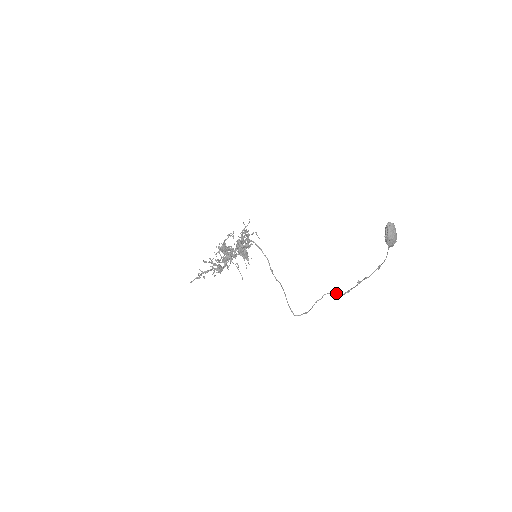
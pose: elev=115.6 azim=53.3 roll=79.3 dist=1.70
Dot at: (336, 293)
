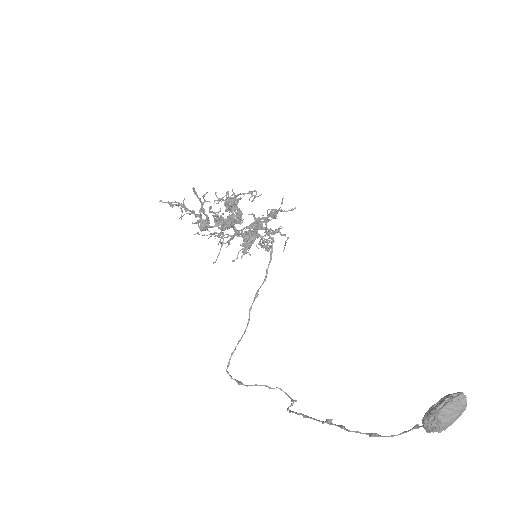
Dot at: (293, 402)
